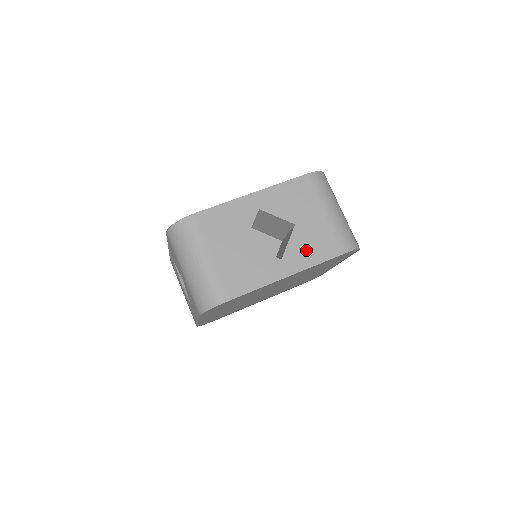
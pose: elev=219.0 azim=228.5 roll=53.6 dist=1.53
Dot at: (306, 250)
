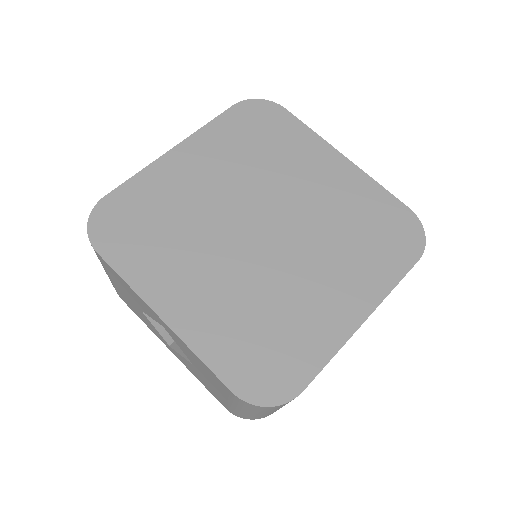
Dot at: occluded
